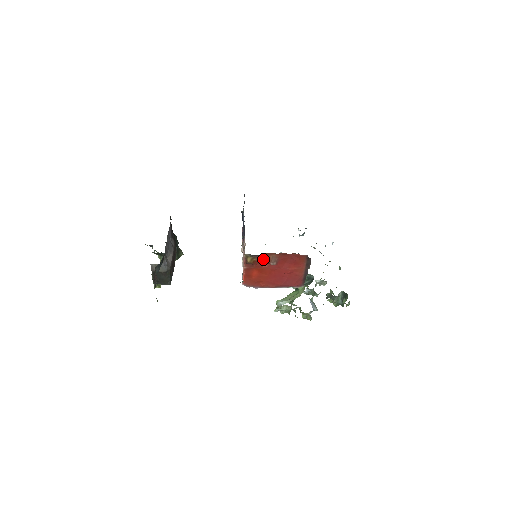
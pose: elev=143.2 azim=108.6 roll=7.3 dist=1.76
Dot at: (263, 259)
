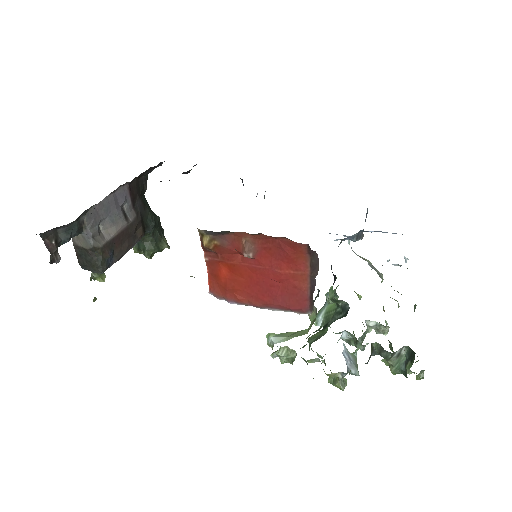
Dot at: (231, 244)
